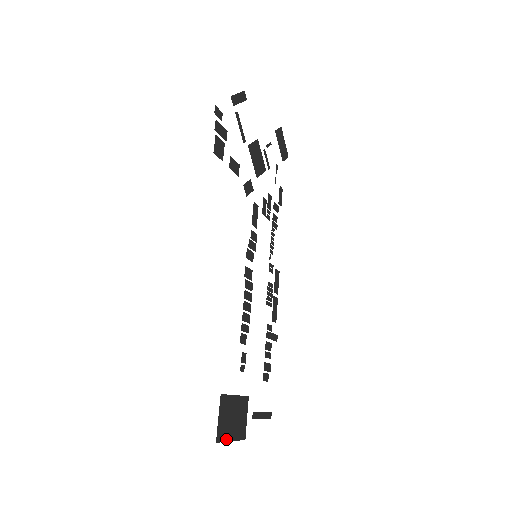
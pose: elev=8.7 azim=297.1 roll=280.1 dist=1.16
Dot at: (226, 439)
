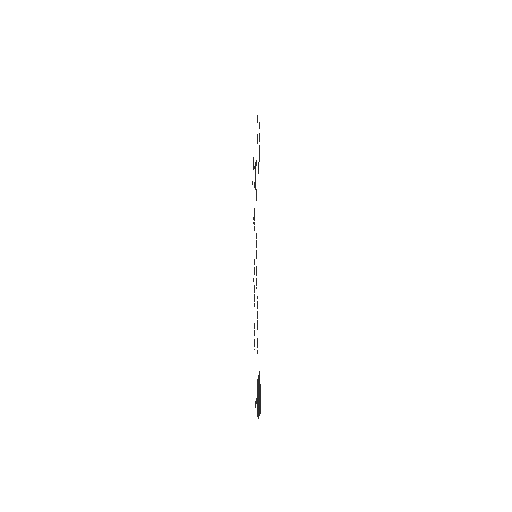
Dot at: (259, 413)
